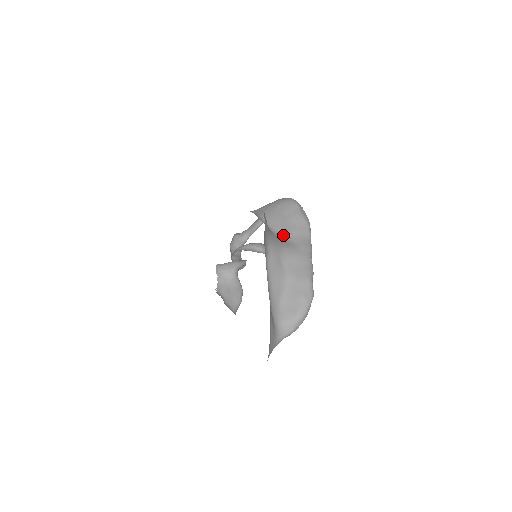
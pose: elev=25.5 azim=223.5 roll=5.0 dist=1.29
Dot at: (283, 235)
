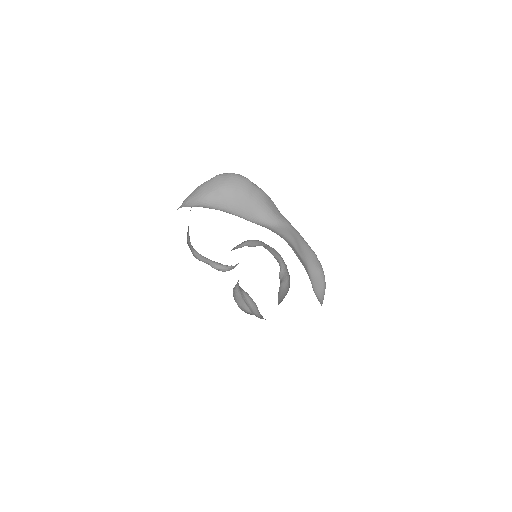
Dot at: (264, 221)
